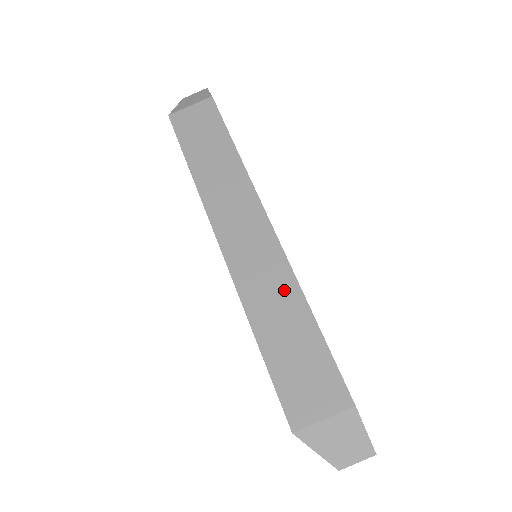
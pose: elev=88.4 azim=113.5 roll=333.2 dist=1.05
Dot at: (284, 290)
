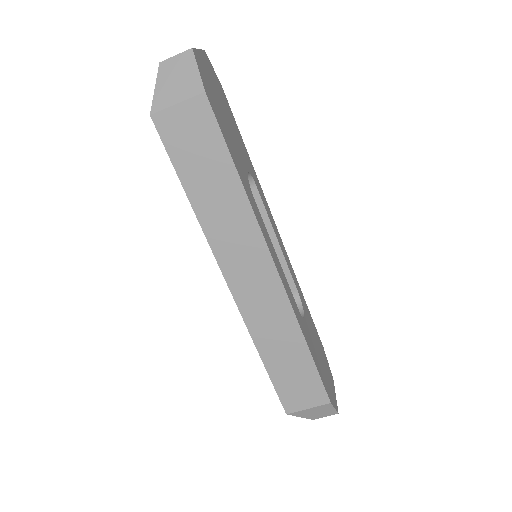
Dot at: (286, 328)
